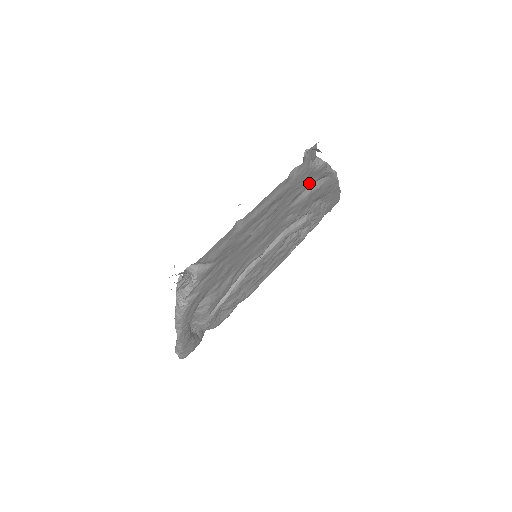
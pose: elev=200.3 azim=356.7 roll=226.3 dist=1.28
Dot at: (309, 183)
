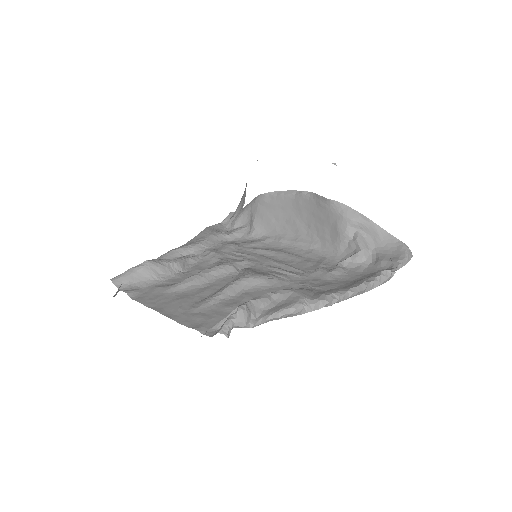
Dot at: occluded
